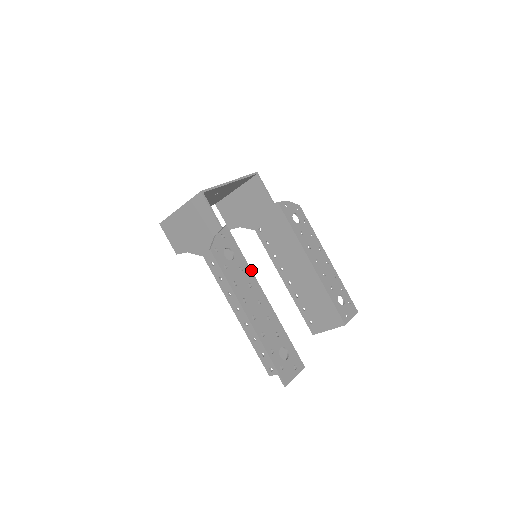
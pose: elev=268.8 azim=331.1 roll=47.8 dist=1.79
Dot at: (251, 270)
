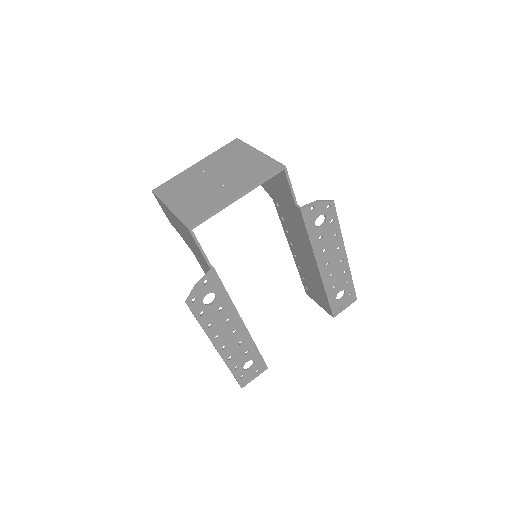
Dot at: (234, 305)
